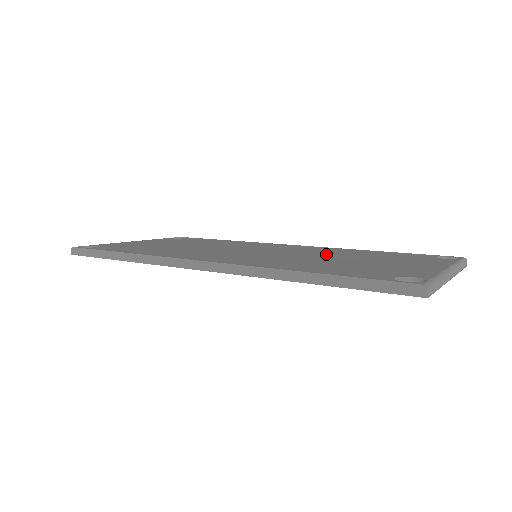
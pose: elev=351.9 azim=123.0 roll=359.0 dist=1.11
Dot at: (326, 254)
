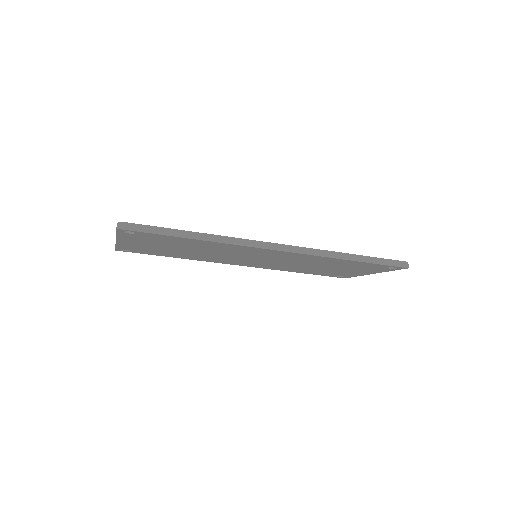
Dot at: occluded
